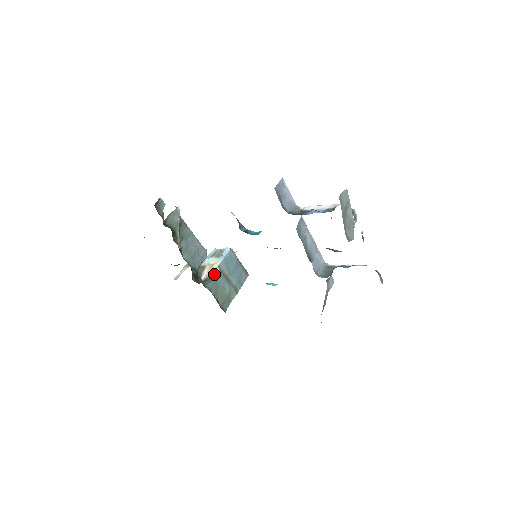
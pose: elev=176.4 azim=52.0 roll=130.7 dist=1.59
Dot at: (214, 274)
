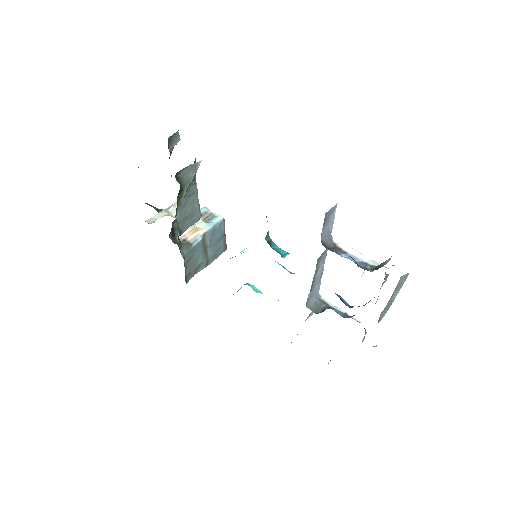
Dot at: (195, 240)
